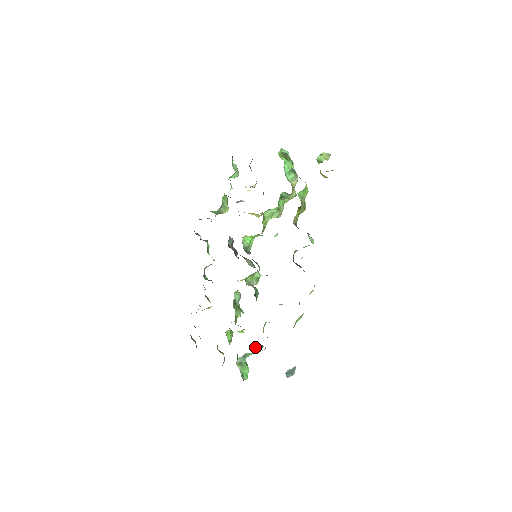
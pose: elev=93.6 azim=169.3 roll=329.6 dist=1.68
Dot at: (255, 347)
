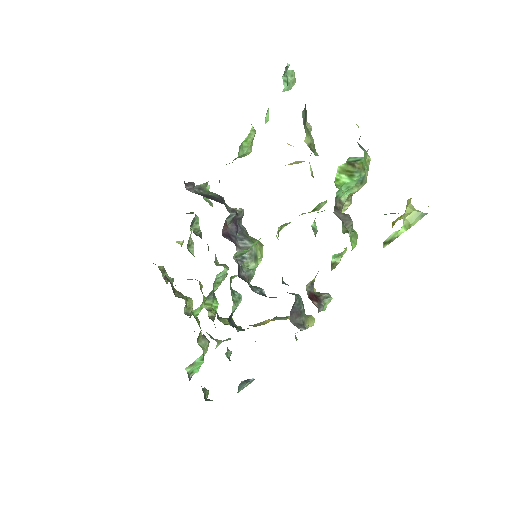
Dot at: (218, 345)
